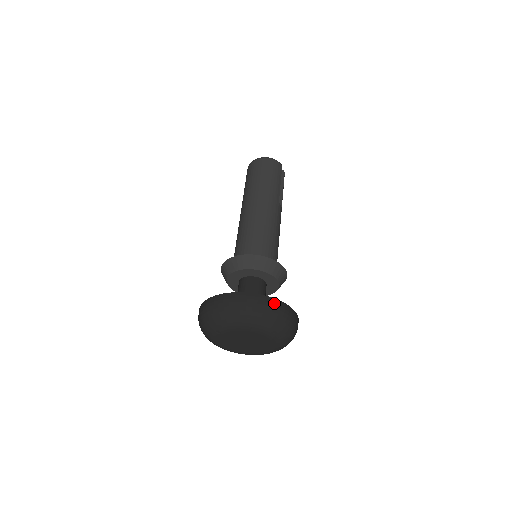
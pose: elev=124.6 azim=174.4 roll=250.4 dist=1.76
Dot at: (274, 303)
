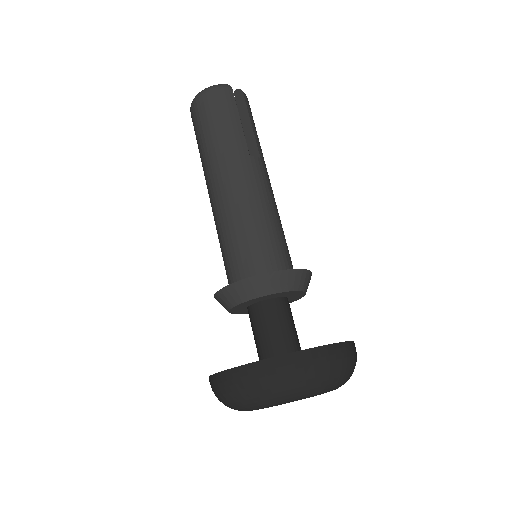
Dot at: (290, 362)
